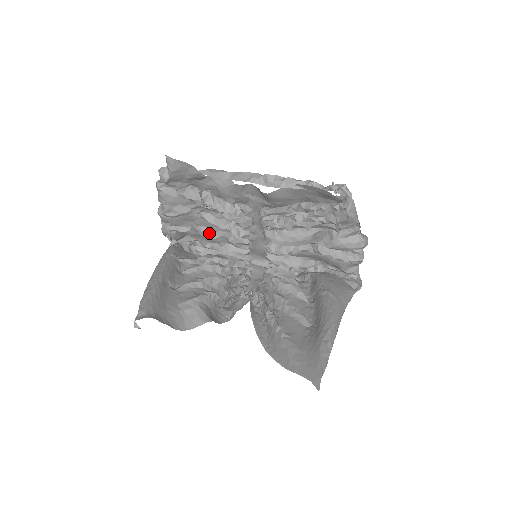
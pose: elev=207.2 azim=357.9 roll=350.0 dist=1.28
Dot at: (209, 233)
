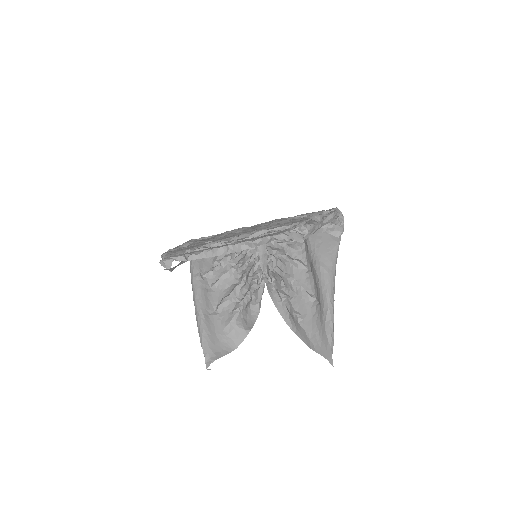
Dot at: occluded
